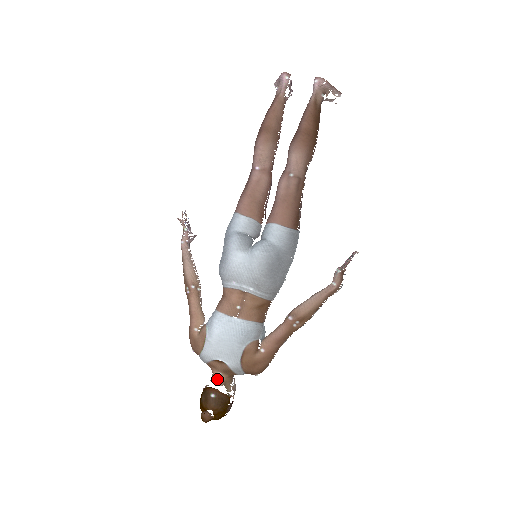
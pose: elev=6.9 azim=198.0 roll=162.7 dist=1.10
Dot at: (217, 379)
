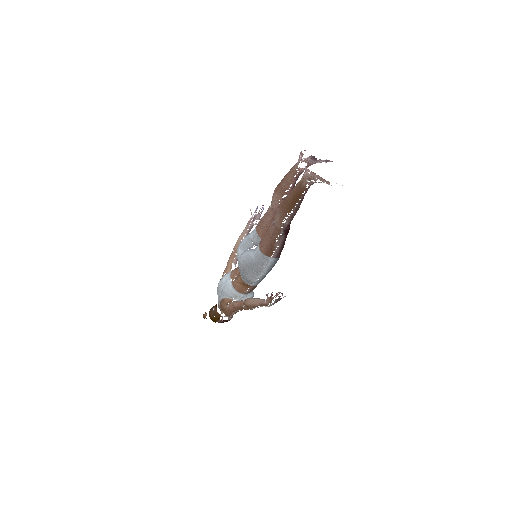
Dot at: occluded
